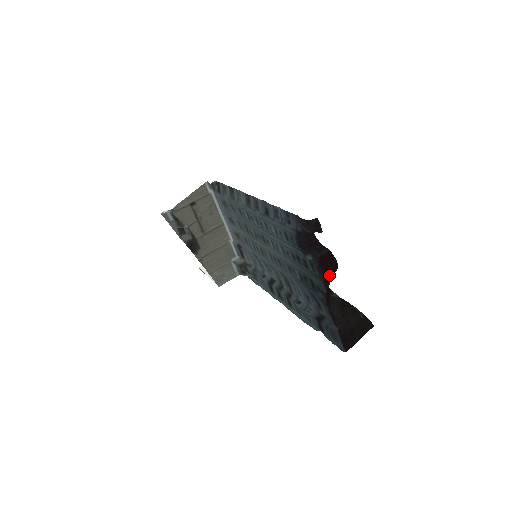
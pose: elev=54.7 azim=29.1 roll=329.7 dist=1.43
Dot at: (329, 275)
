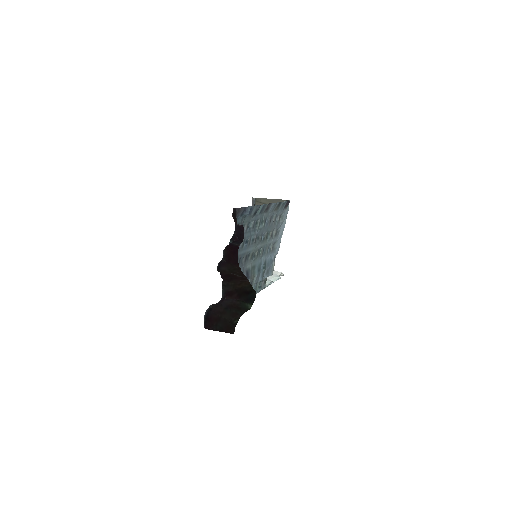
Dot at: (228, 262)
